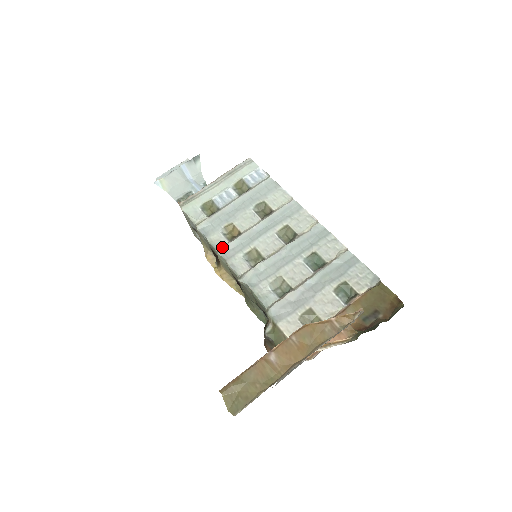
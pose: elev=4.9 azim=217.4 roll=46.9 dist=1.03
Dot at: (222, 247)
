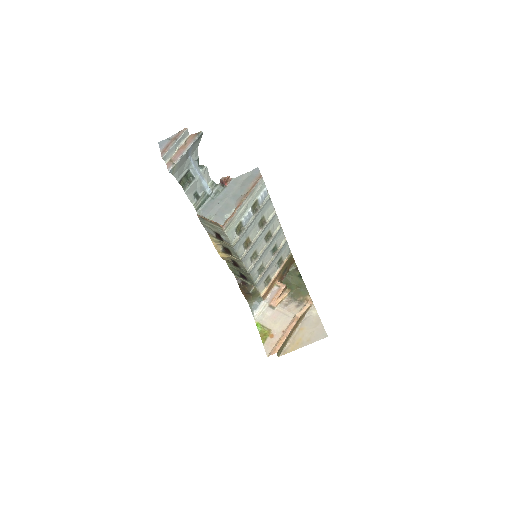
Dot at: (244, 257)
